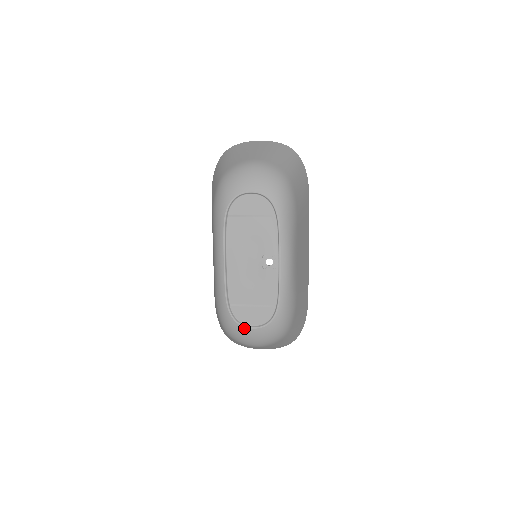
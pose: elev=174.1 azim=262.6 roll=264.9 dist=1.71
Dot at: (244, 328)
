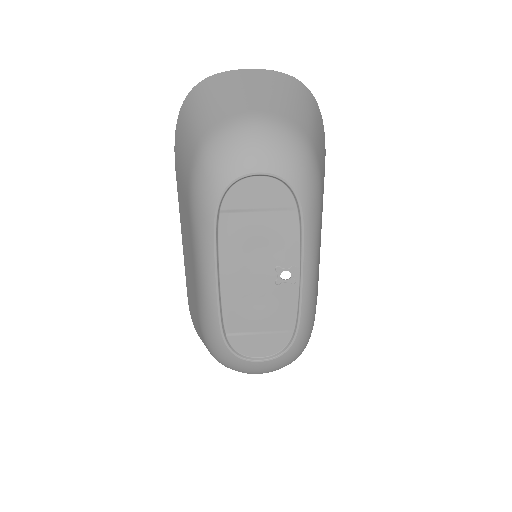
Dot at: (248, 362)
